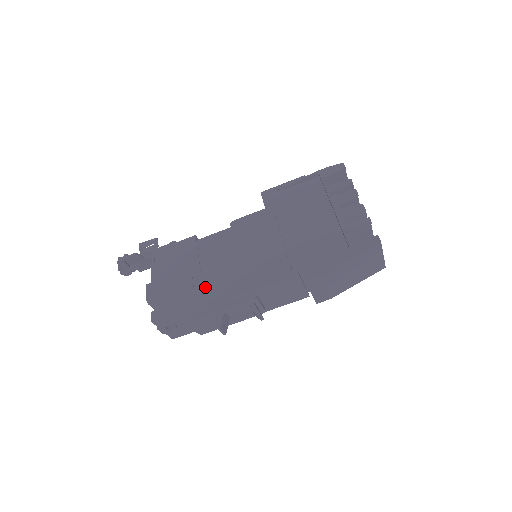
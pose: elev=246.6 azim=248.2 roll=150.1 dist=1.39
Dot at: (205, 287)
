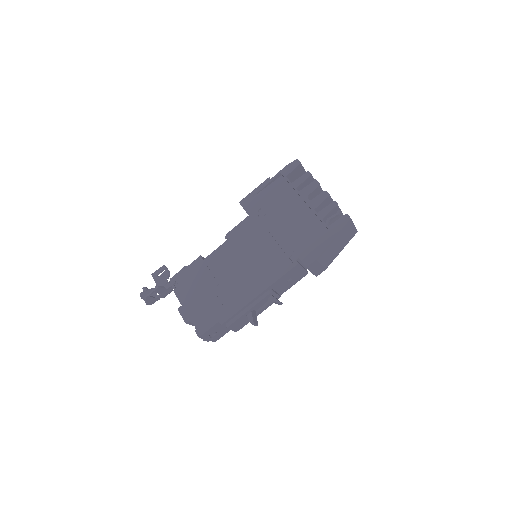
Dot at: (228, 296)
